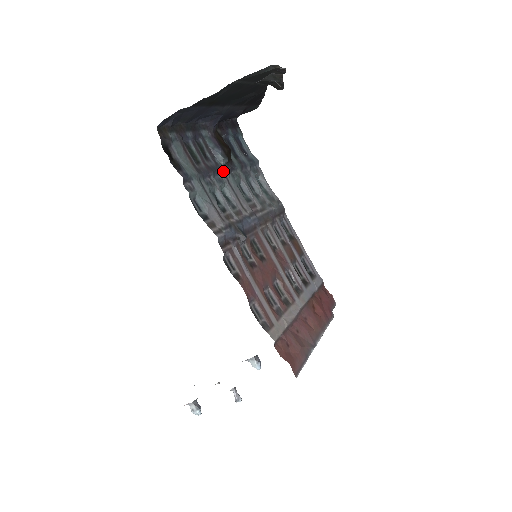
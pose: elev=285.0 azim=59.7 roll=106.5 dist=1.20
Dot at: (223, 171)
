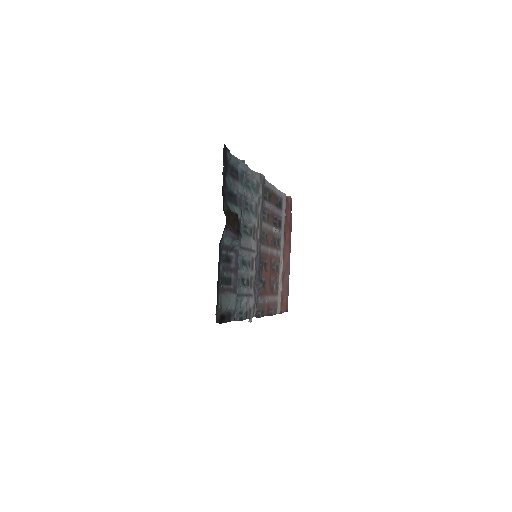
Dot at: (239, 248)
